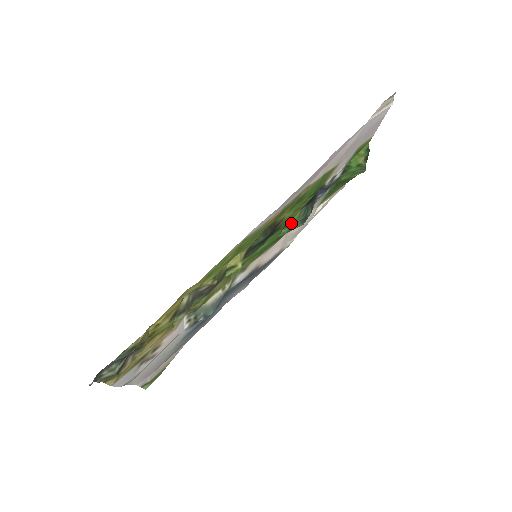
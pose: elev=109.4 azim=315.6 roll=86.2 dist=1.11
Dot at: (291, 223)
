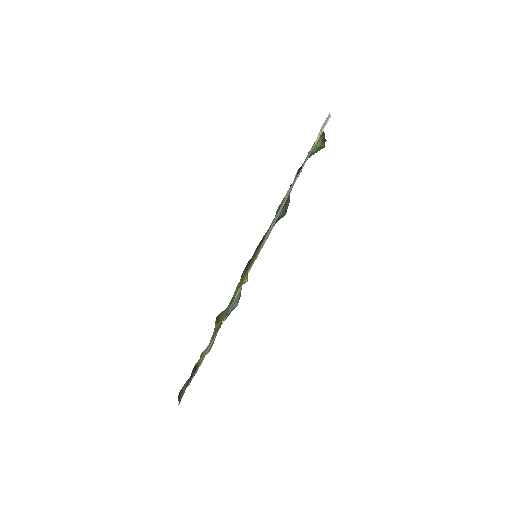
Dot at: occluded
